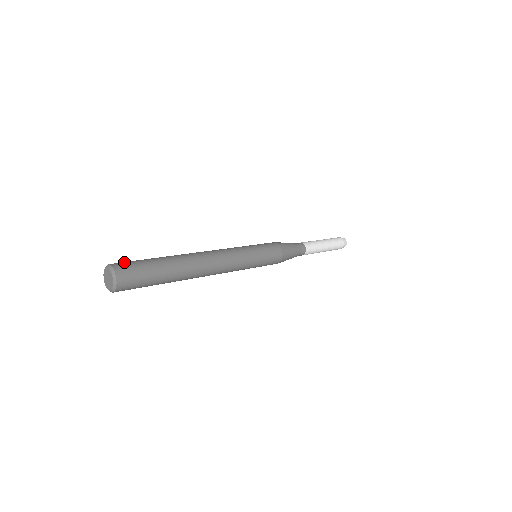
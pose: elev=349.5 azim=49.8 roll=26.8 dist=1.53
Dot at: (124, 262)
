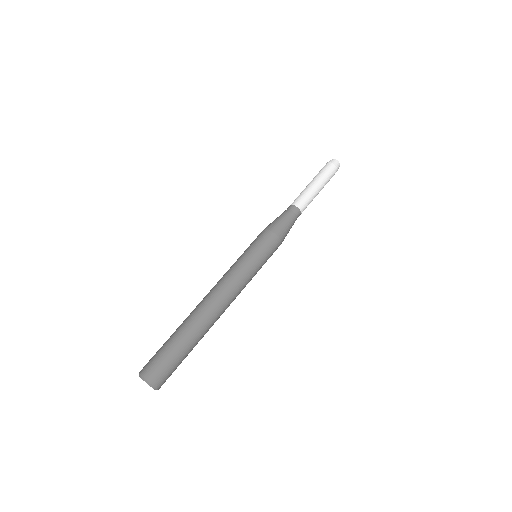
Dot at: (157, 370)
